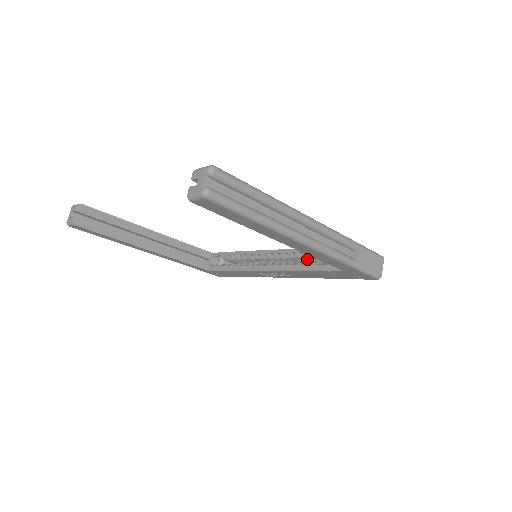
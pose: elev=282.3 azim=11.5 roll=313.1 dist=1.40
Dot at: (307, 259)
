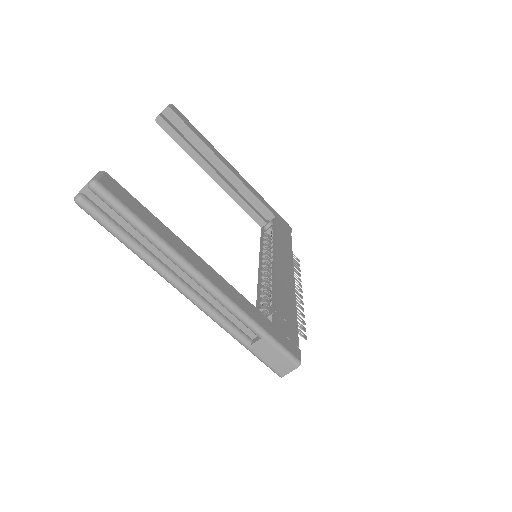
Dot at: occluded
